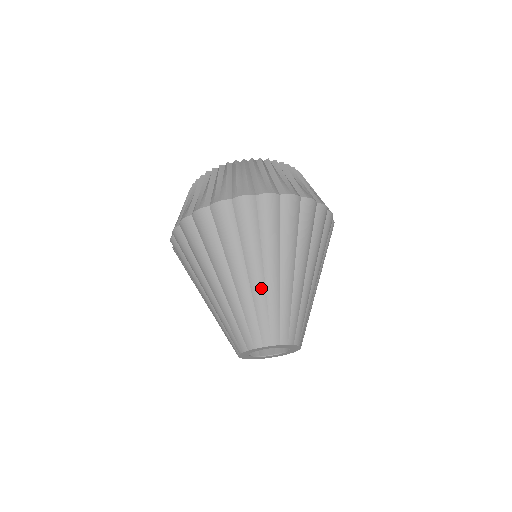
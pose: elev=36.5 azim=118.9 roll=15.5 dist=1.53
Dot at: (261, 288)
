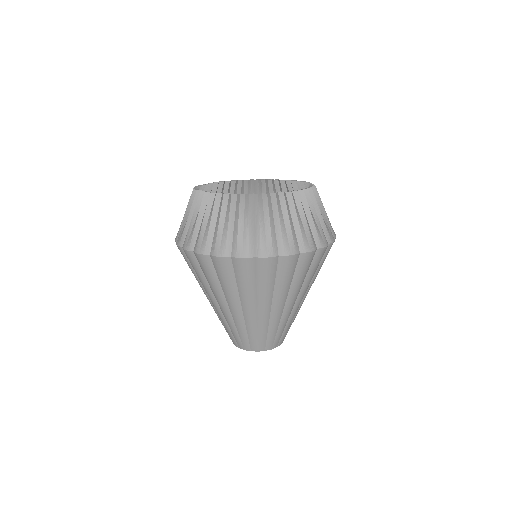
Dot at: (278, 317)
